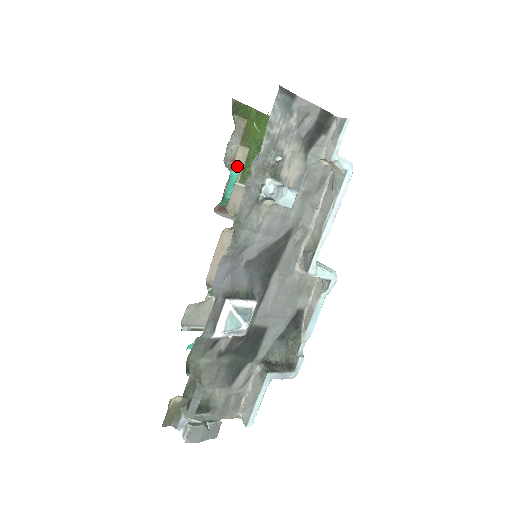
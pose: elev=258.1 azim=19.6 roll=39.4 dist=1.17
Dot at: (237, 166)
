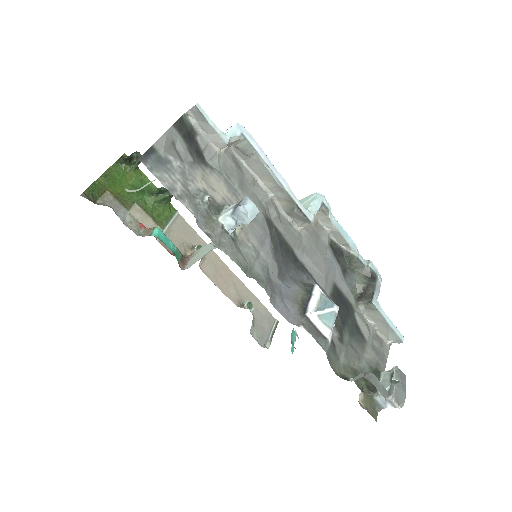
Dot at: (147, 224)
